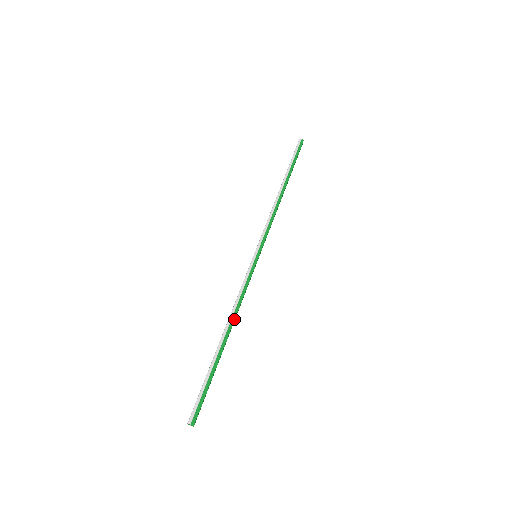
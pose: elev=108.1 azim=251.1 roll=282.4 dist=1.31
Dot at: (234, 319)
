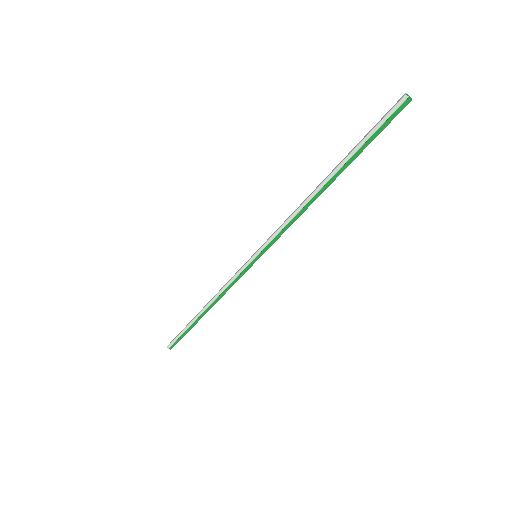
Dot at: (215, 303)
